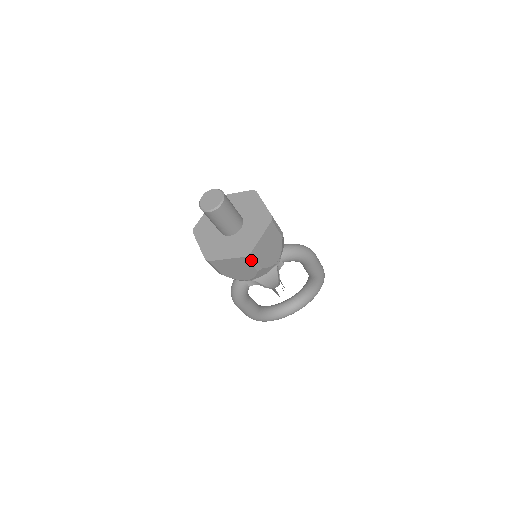
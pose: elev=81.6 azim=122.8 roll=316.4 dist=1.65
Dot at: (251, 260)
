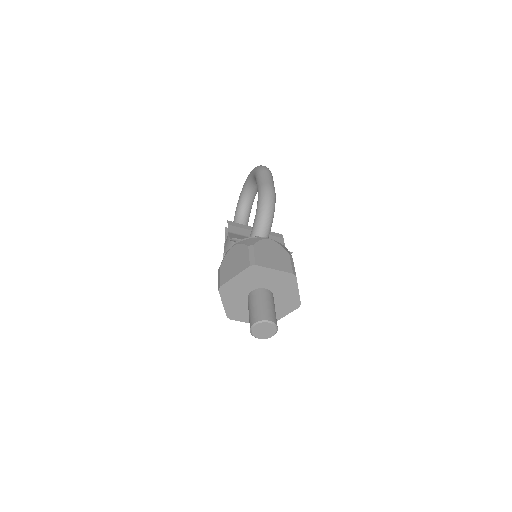
Dot at: occluded
